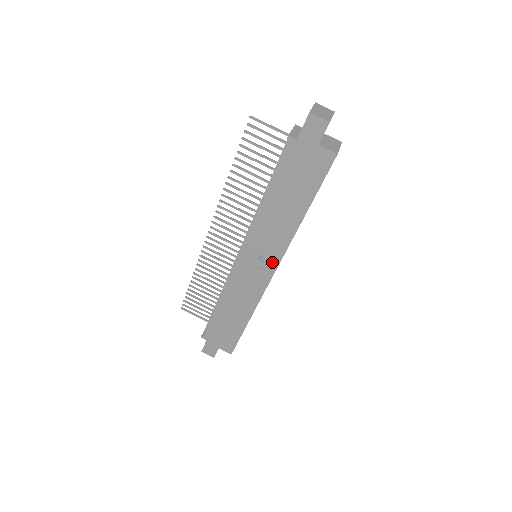
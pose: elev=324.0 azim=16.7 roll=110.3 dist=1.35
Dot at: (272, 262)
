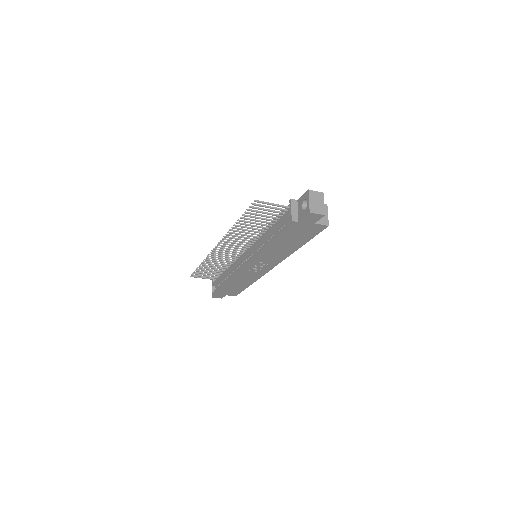
Dot at: (272, 264)
